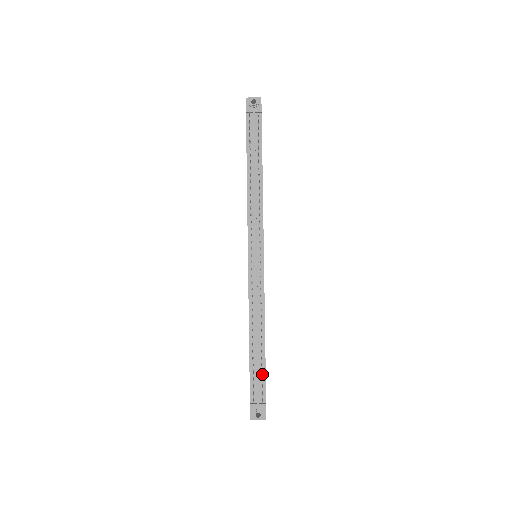
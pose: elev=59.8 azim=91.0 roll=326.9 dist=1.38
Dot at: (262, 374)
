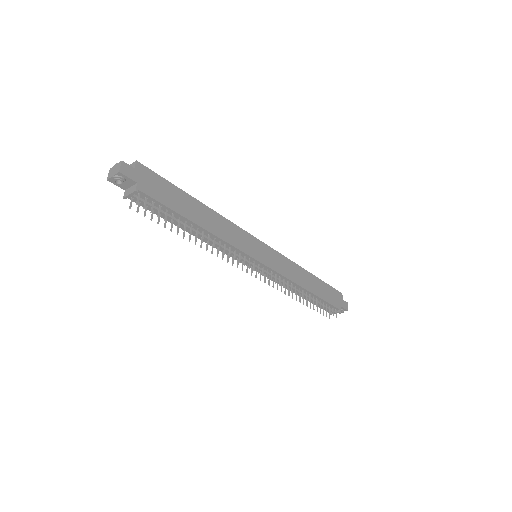
Dot at: (325, 303)
